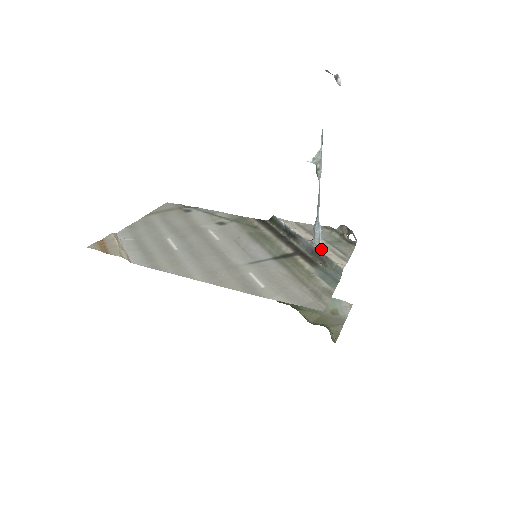
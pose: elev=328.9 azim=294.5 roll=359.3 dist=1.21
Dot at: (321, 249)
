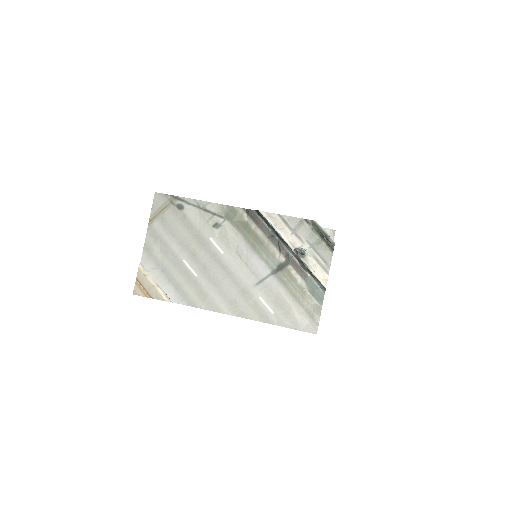
Dot at: (307, 260)
